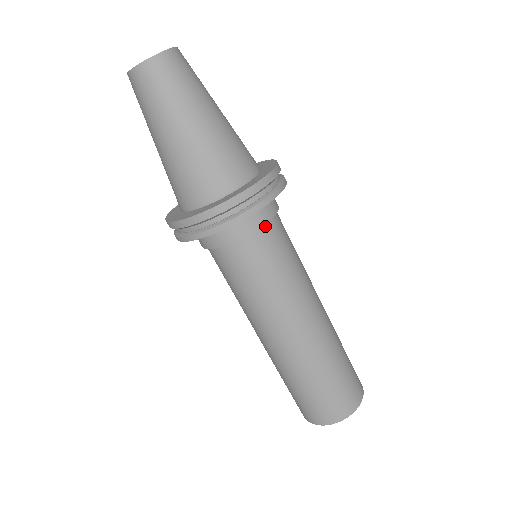
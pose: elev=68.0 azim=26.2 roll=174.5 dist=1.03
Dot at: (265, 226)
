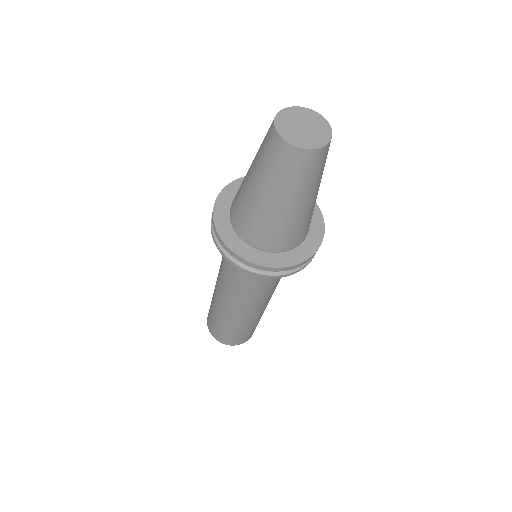
Dot at: occluded
